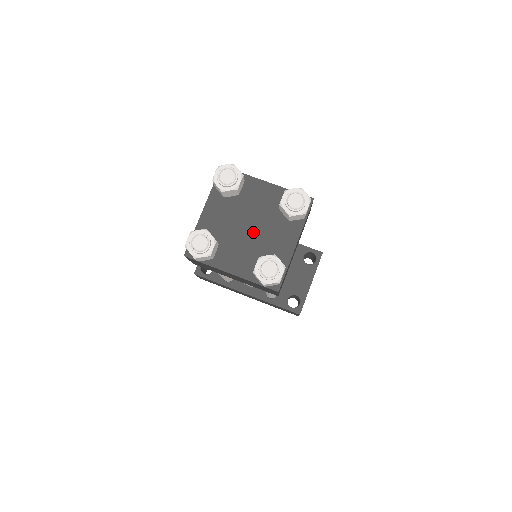
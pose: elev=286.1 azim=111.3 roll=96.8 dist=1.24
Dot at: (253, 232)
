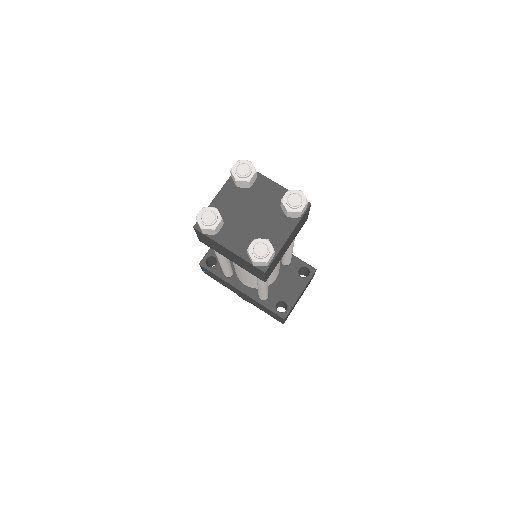
Dot at: (255, 220)
